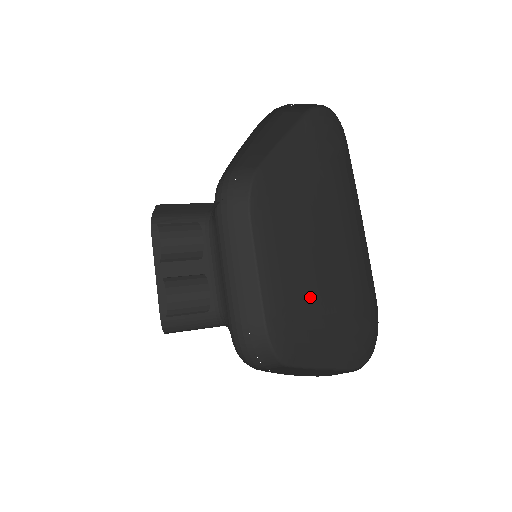
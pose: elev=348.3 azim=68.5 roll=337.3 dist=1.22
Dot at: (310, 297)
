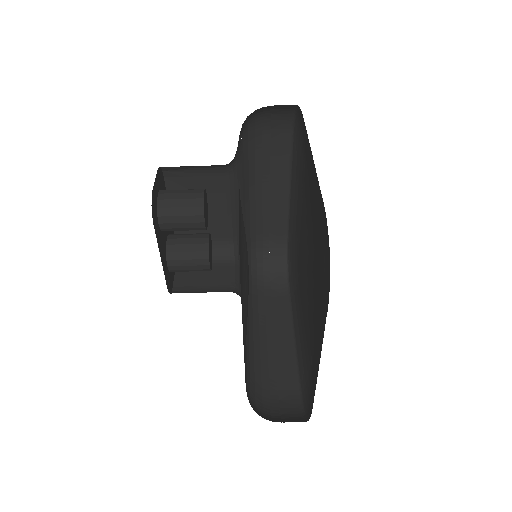
Dot at: (306, 293)
